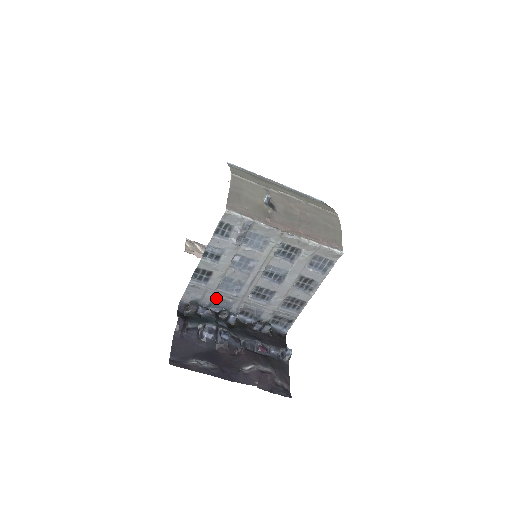
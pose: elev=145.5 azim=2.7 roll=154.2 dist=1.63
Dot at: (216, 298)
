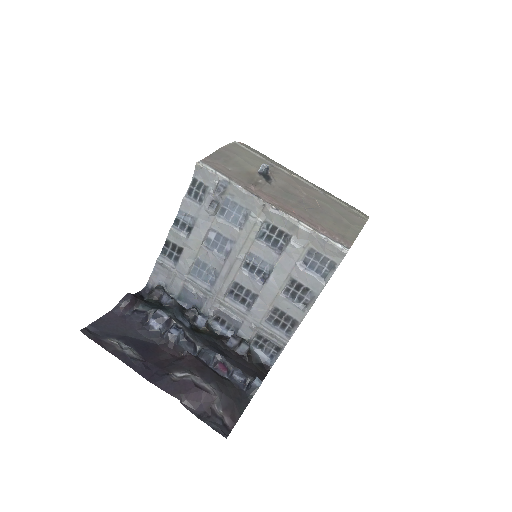
Dot at: (186, 288)
